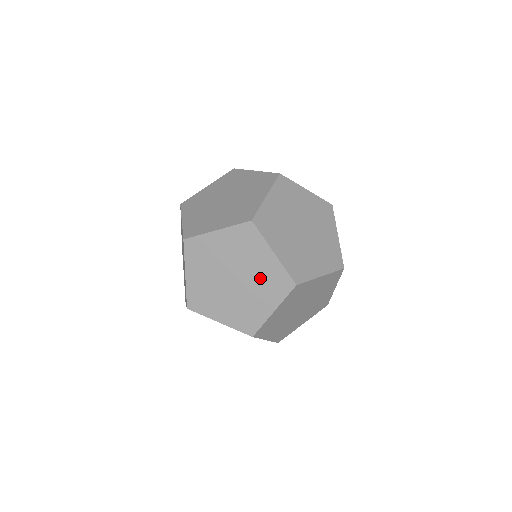
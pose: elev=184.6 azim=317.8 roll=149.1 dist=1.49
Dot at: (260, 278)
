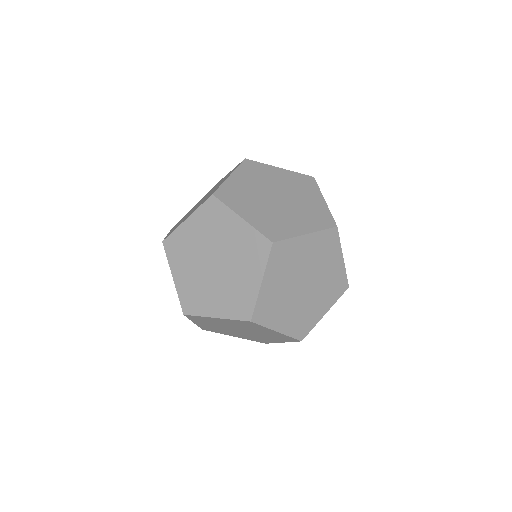
Dot at: (237, 251)
